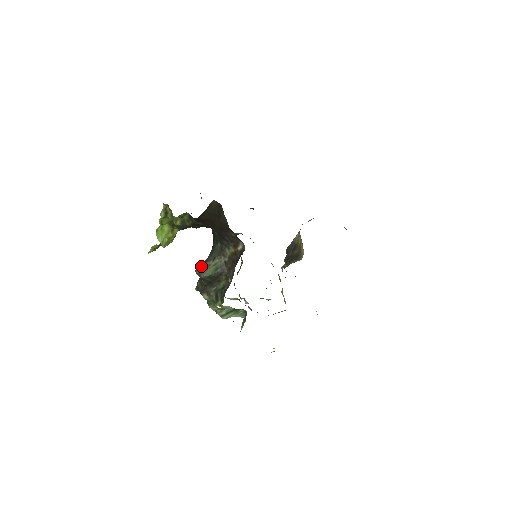
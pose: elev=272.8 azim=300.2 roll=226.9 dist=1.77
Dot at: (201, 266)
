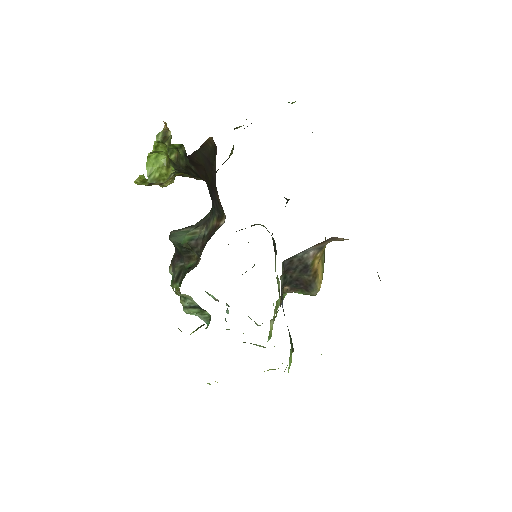
Dot at: occluded
